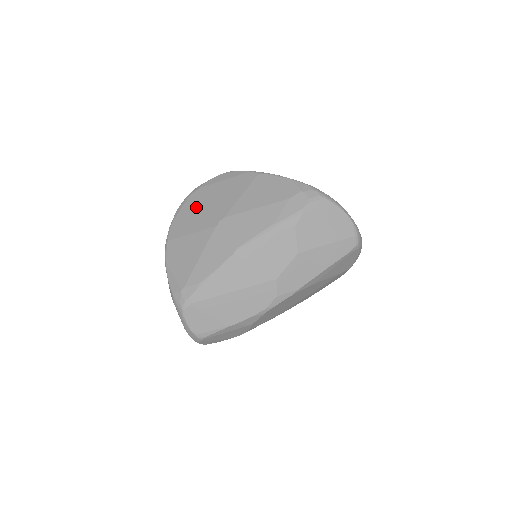
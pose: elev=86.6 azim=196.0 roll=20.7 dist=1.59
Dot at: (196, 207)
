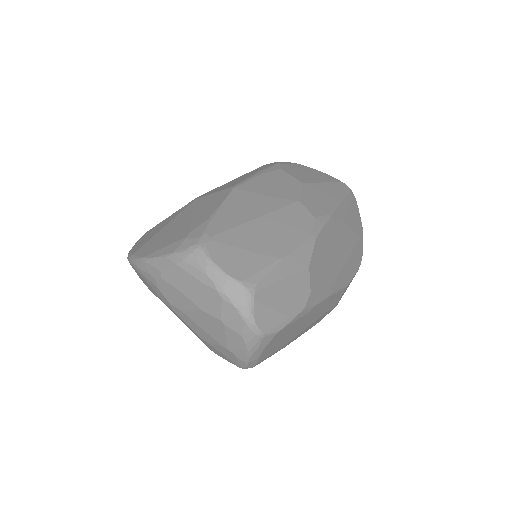
Dot at: (155, 227)
